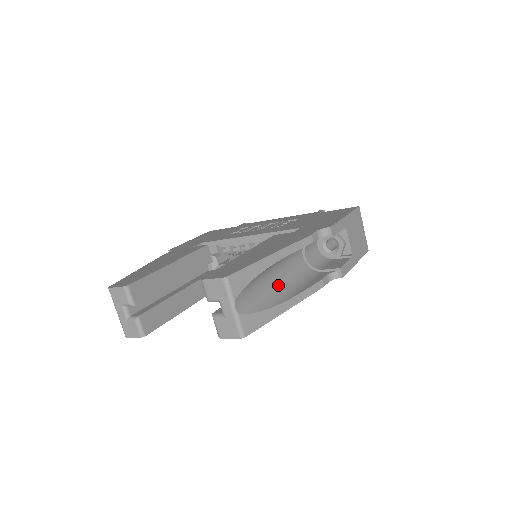
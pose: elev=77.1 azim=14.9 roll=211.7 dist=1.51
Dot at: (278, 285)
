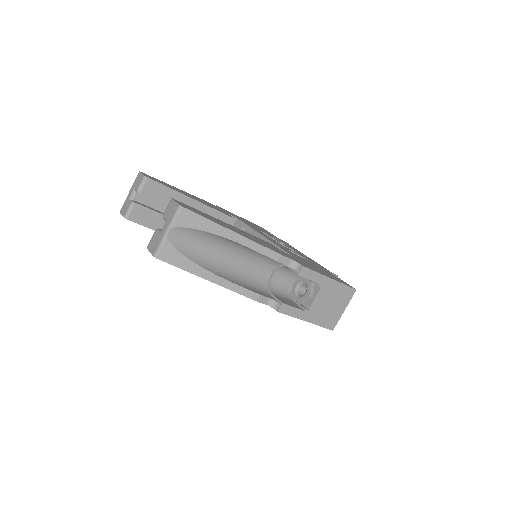
Dot at: (224, 263)
